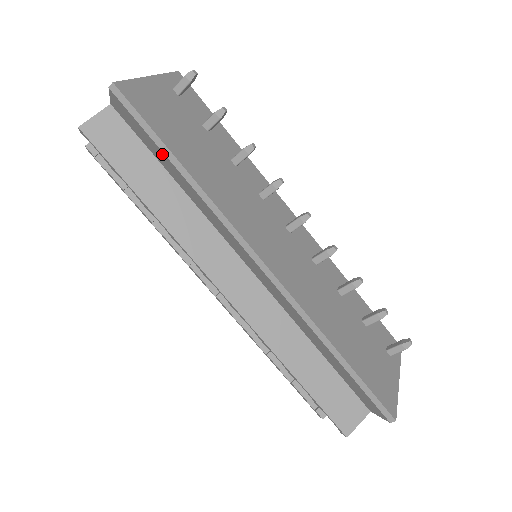
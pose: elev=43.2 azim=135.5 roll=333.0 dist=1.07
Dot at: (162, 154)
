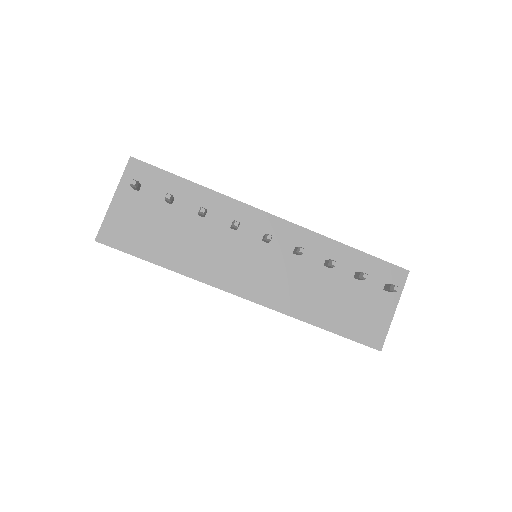
Dot at: occluded
